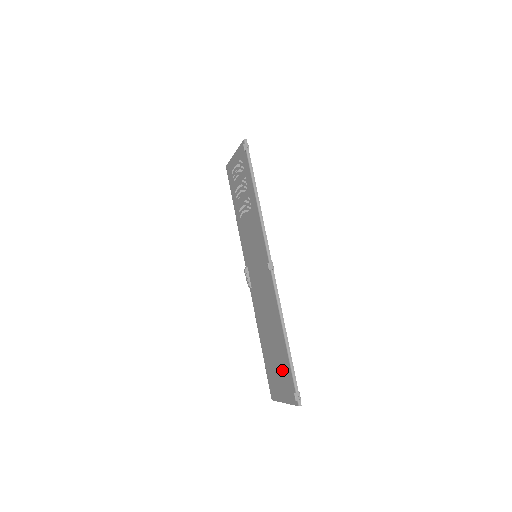
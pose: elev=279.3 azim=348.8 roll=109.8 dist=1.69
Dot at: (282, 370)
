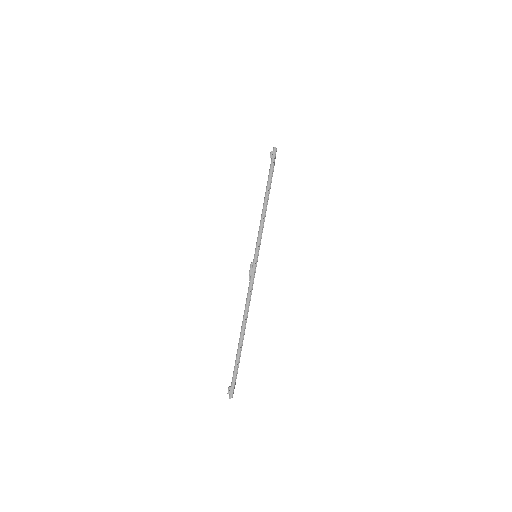
Dot at: occluded
